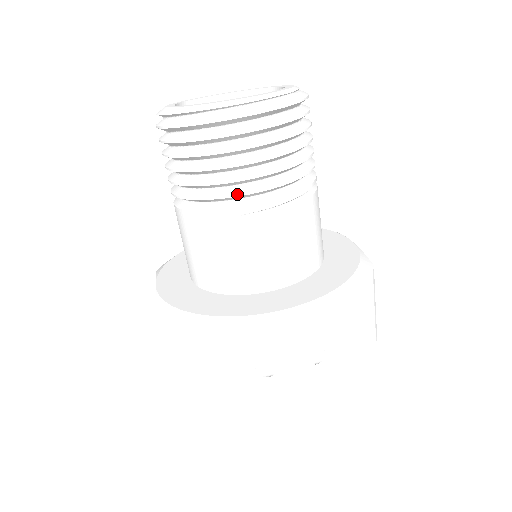
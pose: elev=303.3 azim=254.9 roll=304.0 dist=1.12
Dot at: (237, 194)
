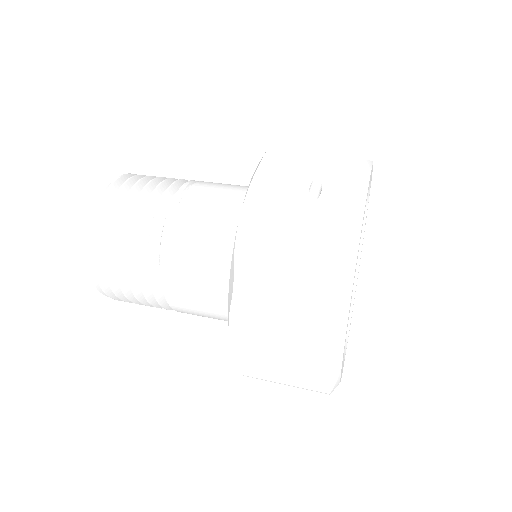
Dot at: (159, 202)
